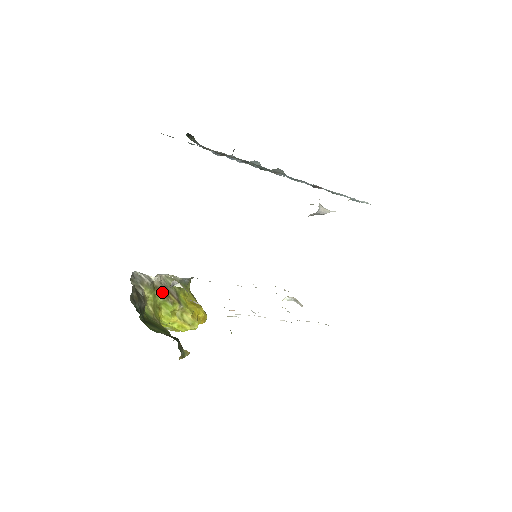
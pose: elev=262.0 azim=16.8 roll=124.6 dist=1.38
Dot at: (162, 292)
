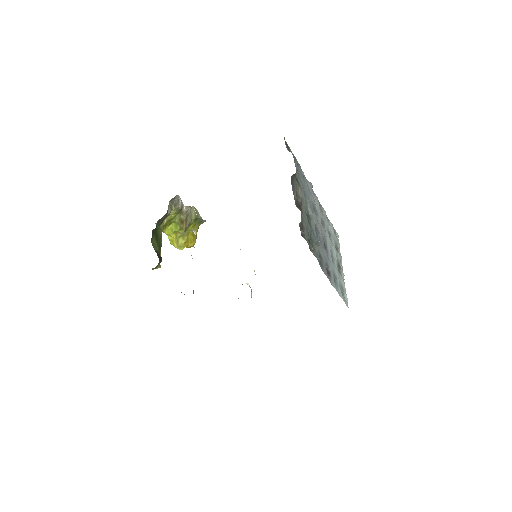
Dot at: (182, 218)
